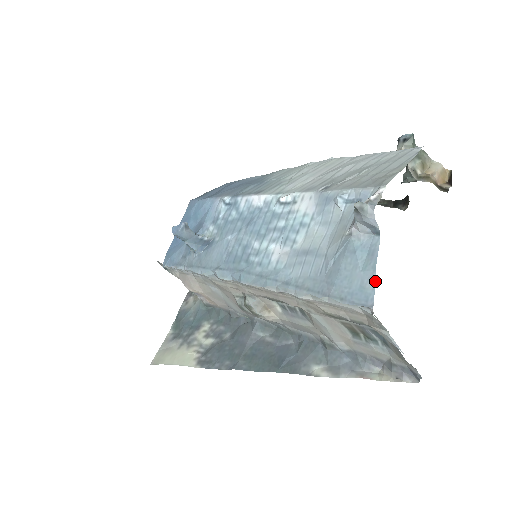
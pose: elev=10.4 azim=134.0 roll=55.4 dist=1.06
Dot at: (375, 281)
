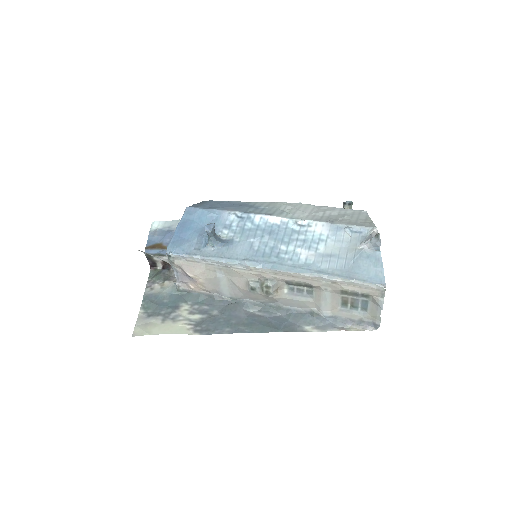
Dot at: occluded
